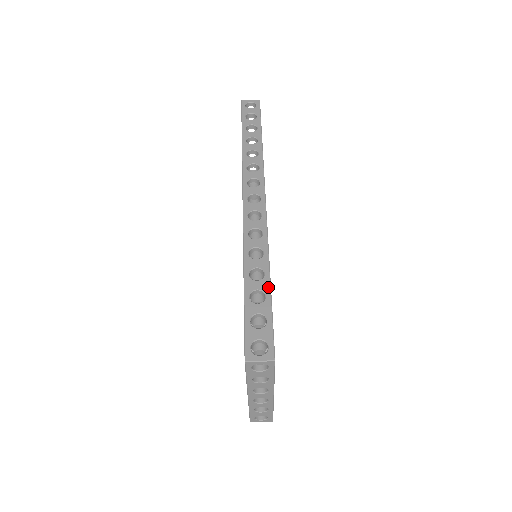
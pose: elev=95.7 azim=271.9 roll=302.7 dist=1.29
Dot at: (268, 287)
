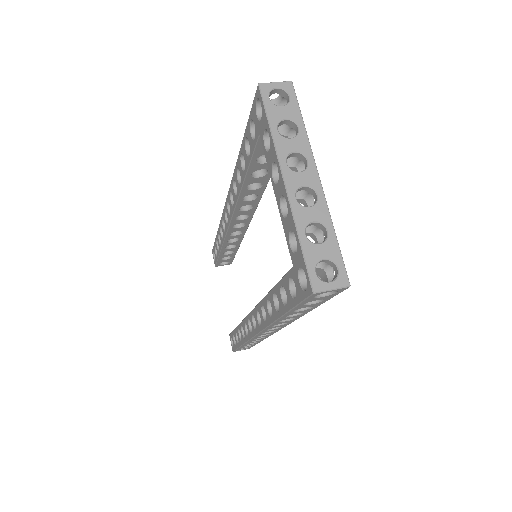
Dot at: occluded
